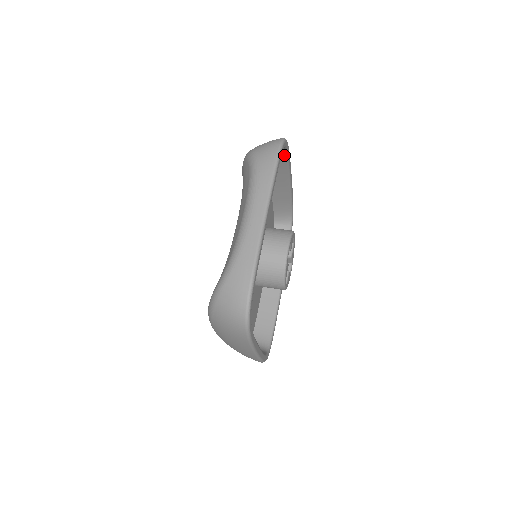
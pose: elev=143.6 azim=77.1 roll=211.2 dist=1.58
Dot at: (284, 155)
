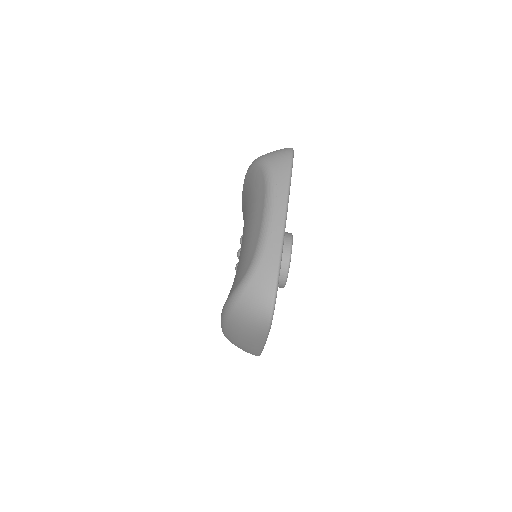
Dot at: occluded
